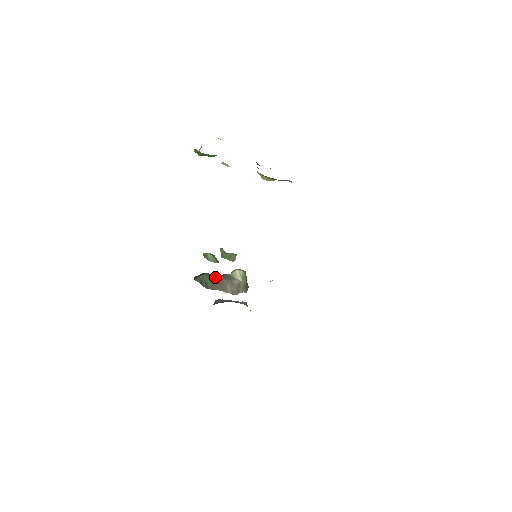
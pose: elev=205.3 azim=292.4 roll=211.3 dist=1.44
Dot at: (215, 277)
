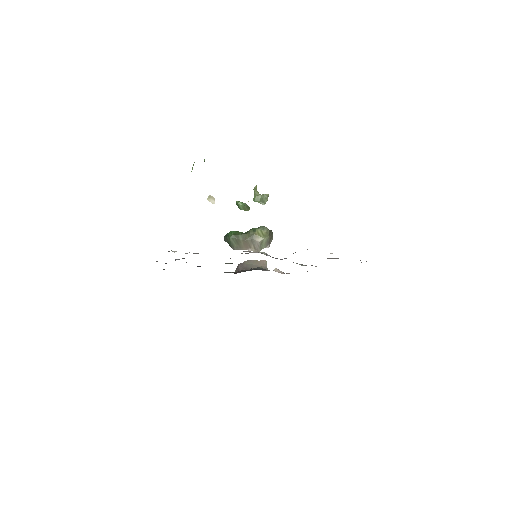
Dot at: (240, 238)
